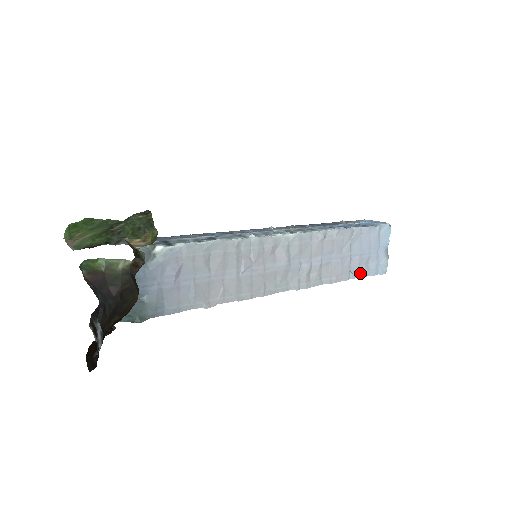
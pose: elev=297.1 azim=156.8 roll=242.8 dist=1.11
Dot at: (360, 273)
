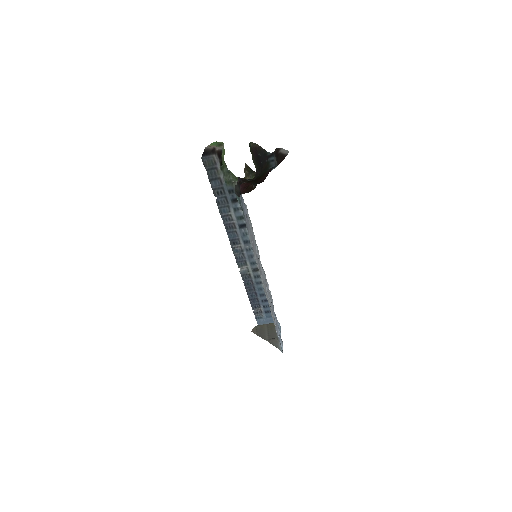
Dot at: (277, 335)
